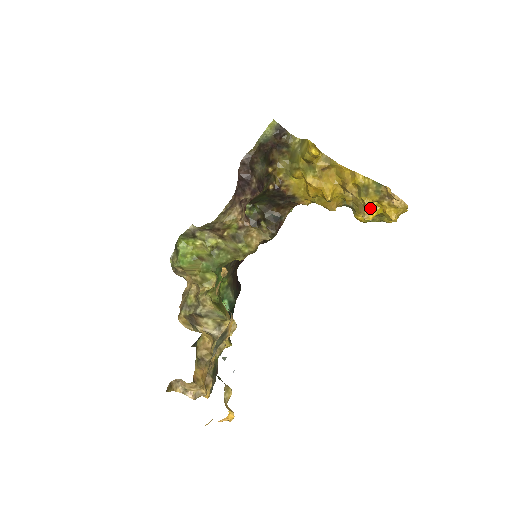
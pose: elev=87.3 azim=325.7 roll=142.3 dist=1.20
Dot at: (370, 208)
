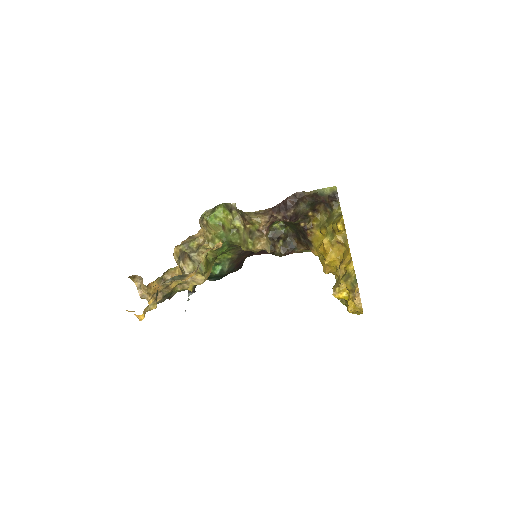
Dot at: (341, 290)
